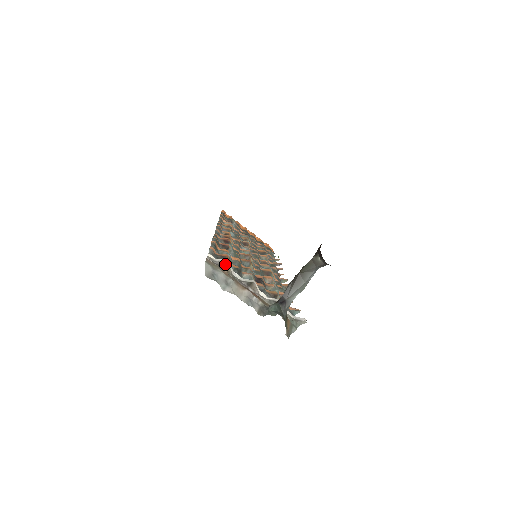
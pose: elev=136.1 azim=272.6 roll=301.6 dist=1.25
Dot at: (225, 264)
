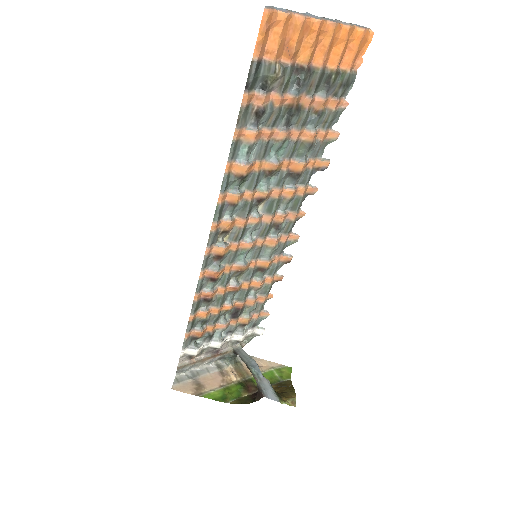
Dot at: occluded
